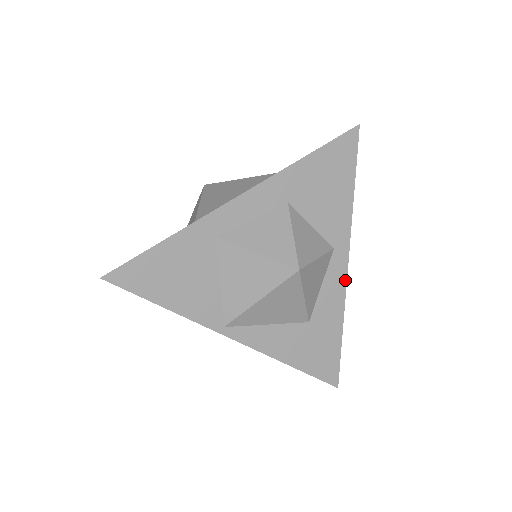
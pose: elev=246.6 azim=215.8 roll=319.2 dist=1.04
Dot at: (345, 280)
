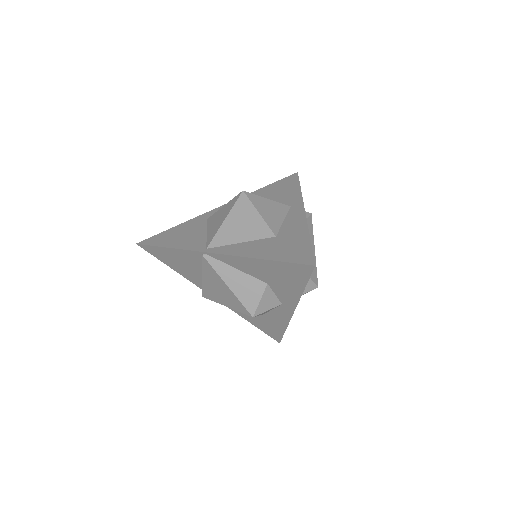
Dot at: (304, 215)
